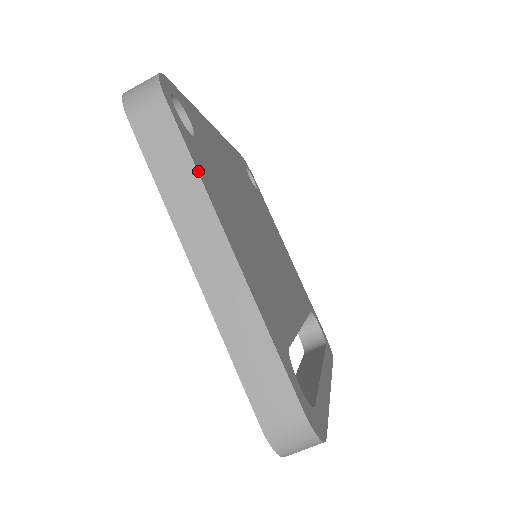
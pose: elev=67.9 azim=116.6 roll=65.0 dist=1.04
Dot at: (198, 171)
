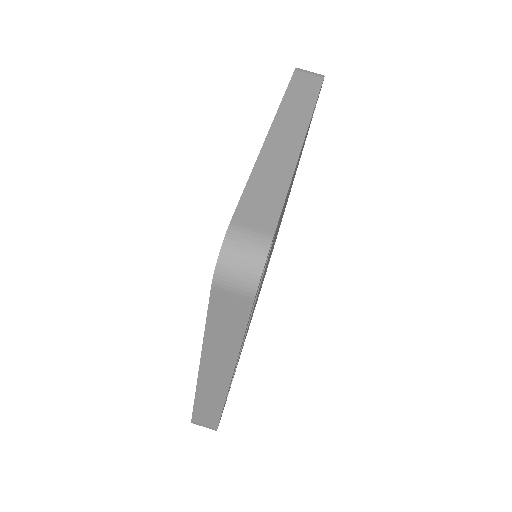
Dot at: occluded
